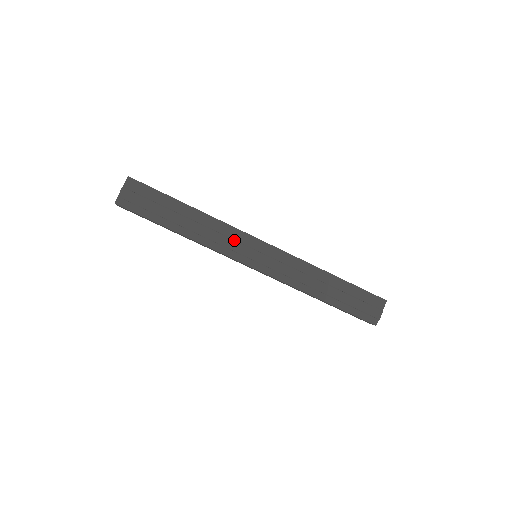
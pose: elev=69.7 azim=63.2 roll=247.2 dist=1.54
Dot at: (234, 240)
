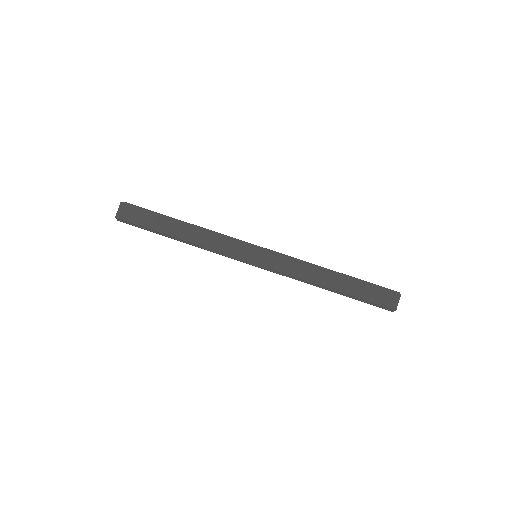
Dot at: occluded
